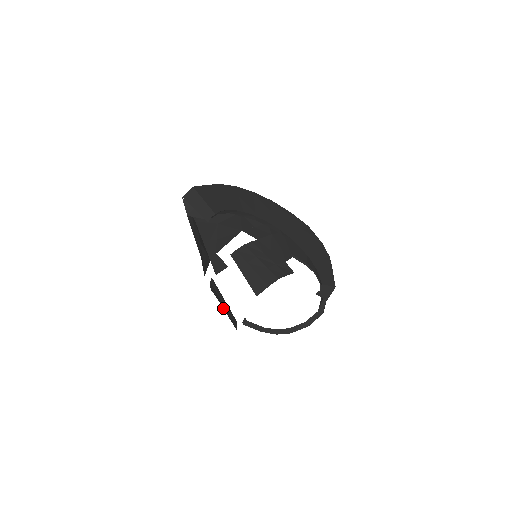
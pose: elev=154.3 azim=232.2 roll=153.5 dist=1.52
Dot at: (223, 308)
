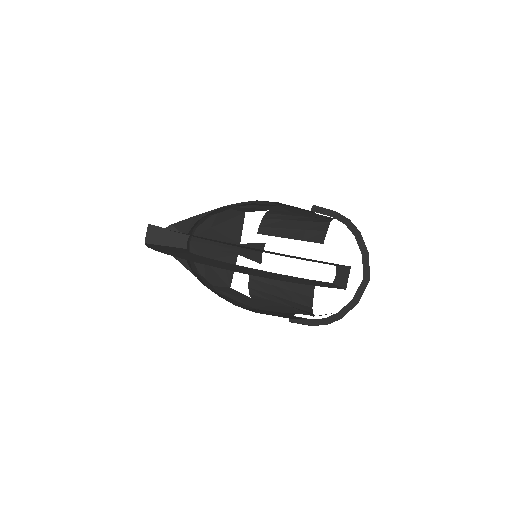
Dot at: (277, 296)
